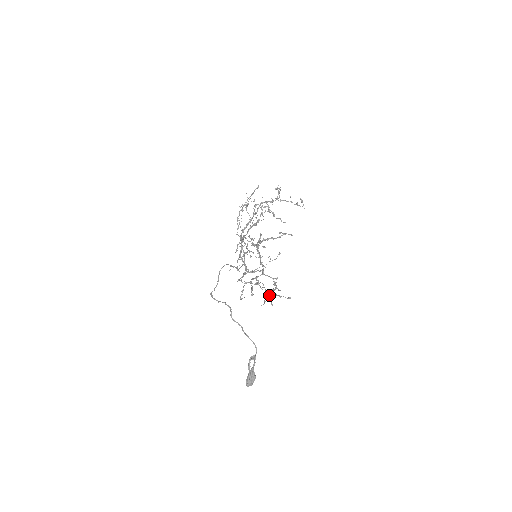
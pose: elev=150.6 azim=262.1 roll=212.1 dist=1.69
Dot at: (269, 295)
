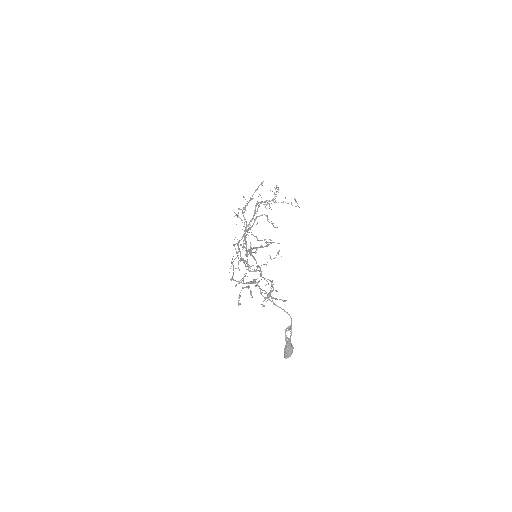
Dot at: (270, 295)
